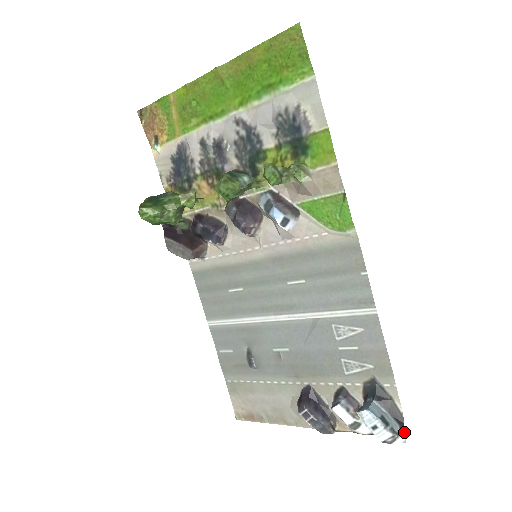
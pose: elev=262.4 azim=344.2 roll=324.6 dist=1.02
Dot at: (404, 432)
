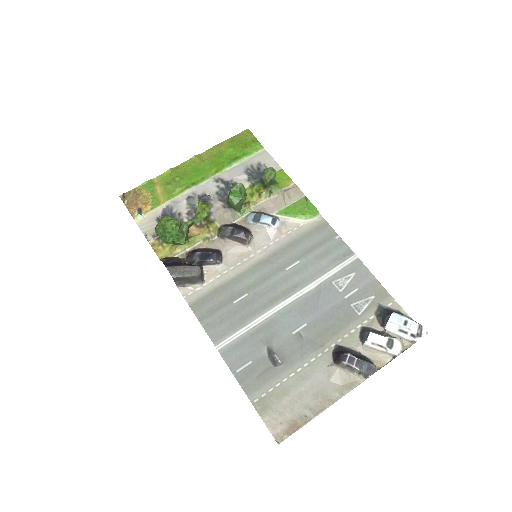
Dot at: (422, 327)
